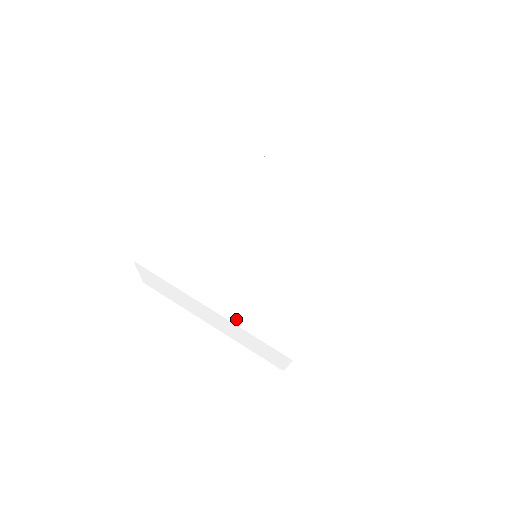
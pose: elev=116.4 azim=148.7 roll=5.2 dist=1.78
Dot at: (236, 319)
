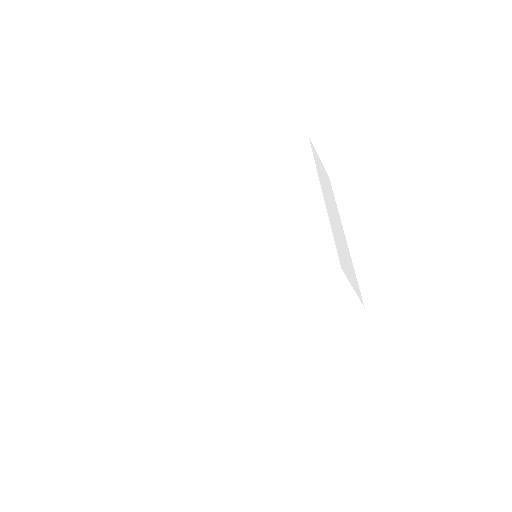
Dot at: (264, 291)
